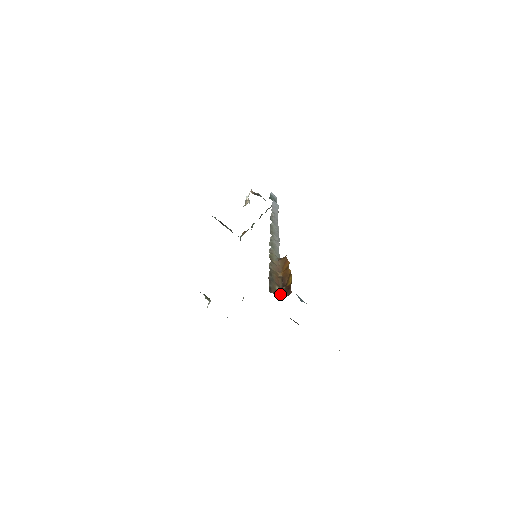
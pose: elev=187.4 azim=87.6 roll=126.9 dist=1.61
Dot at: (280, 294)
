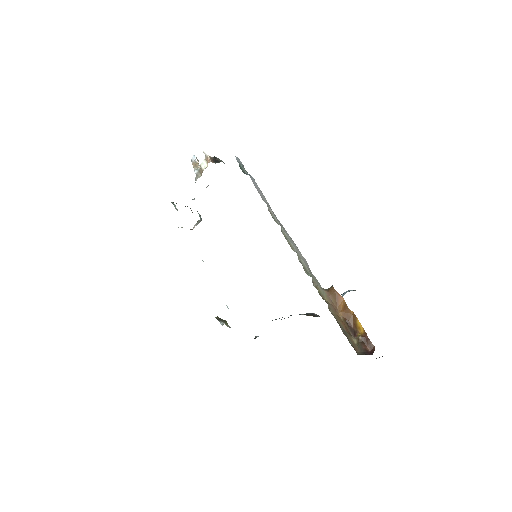
Dot at: (364, 351)
